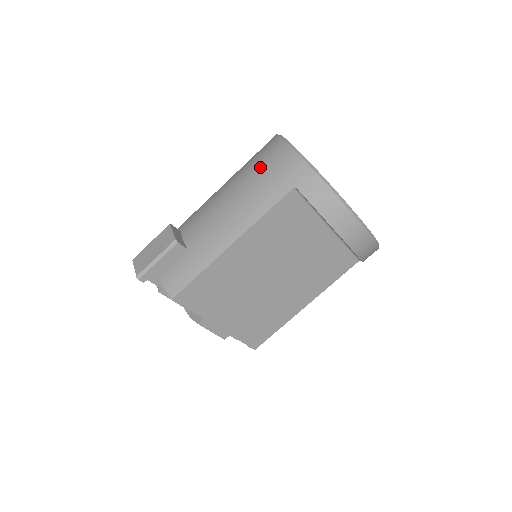
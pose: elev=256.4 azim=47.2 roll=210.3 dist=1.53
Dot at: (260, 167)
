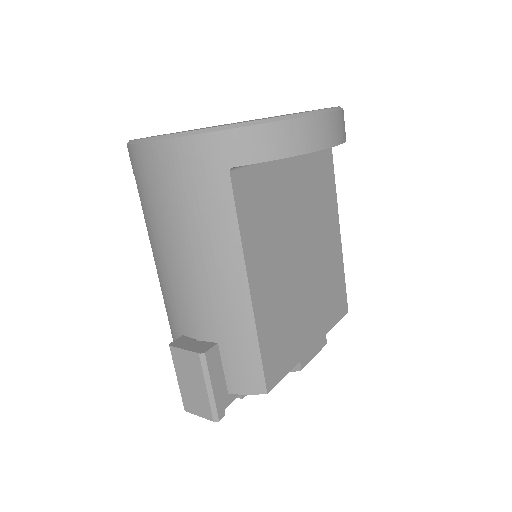
Dot at: (168, 195)
